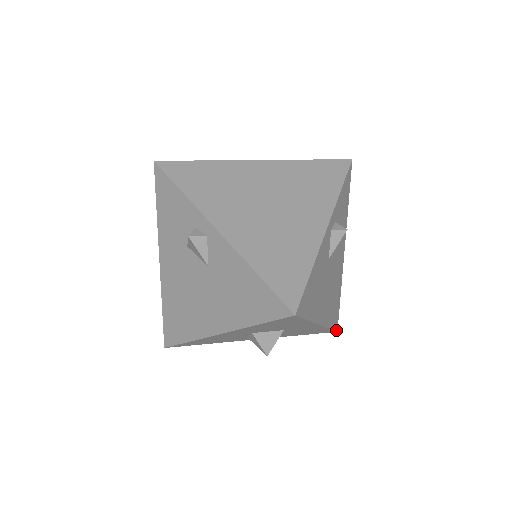
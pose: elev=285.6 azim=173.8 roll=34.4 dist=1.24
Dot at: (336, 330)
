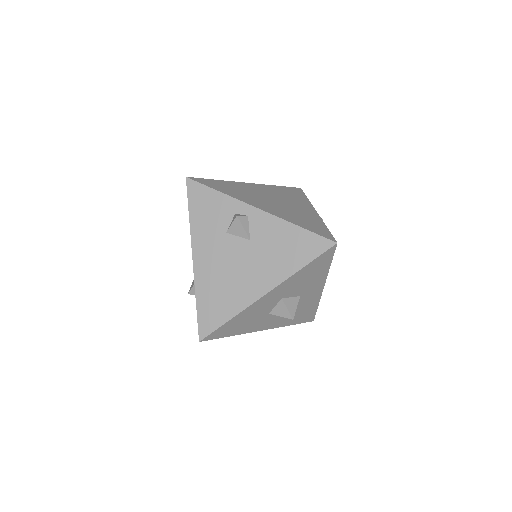
Dot at: (314, 318)
